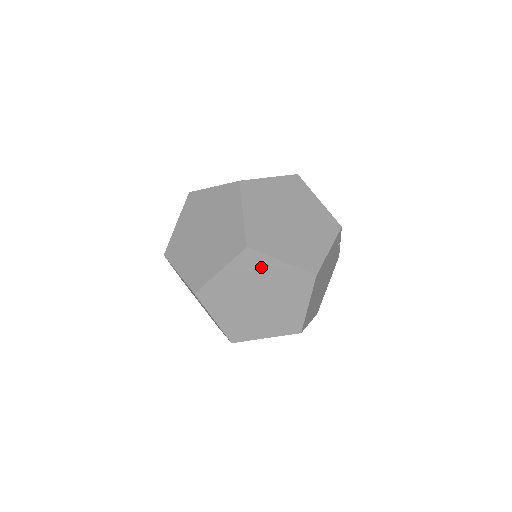
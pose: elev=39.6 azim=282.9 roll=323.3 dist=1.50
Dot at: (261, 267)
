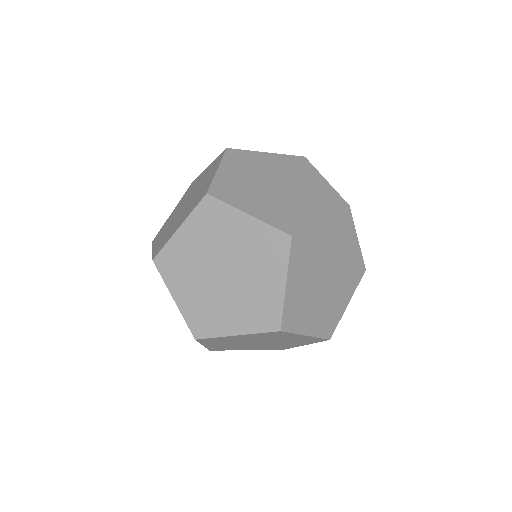
Dot at: (224, 223)
